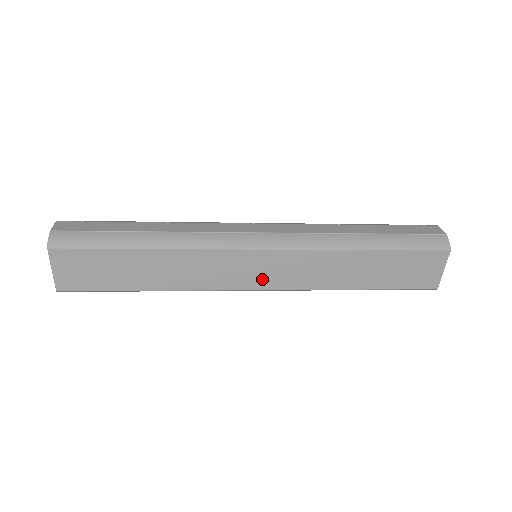
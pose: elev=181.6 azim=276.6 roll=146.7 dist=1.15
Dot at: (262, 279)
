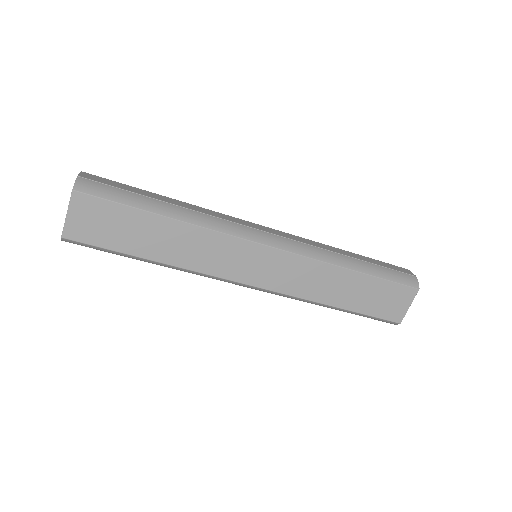
Dot at: (260, 276)
